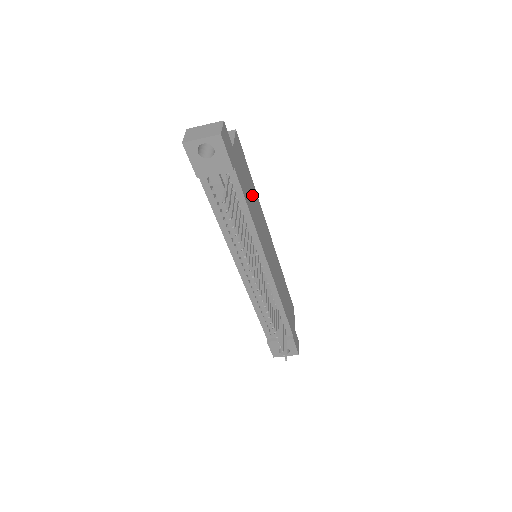
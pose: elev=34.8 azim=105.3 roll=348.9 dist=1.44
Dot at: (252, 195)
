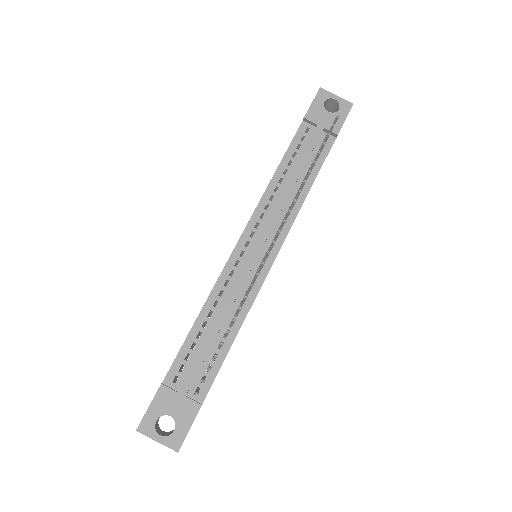
Dot at: occluded
